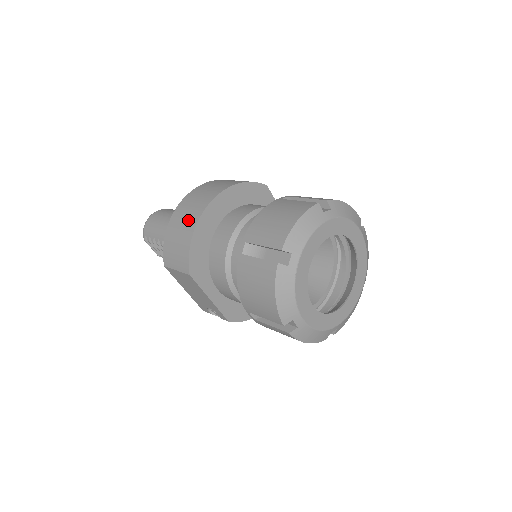
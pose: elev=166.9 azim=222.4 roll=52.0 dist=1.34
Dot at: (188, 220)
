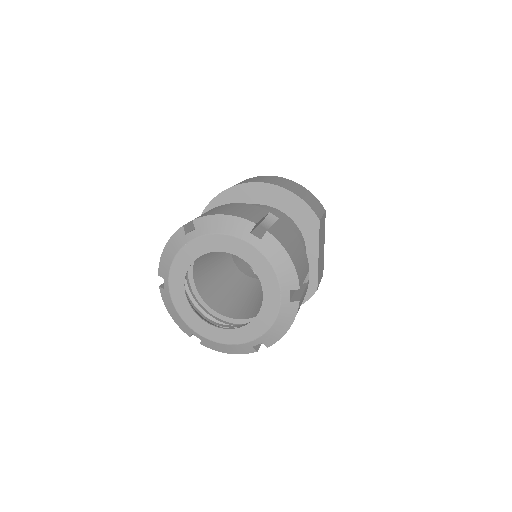
Dot at: (239, 183)
